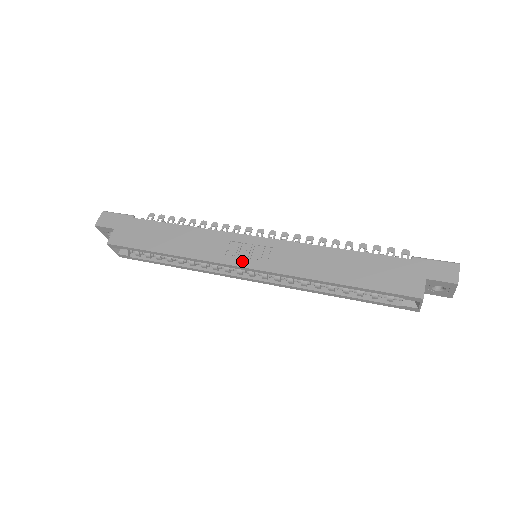
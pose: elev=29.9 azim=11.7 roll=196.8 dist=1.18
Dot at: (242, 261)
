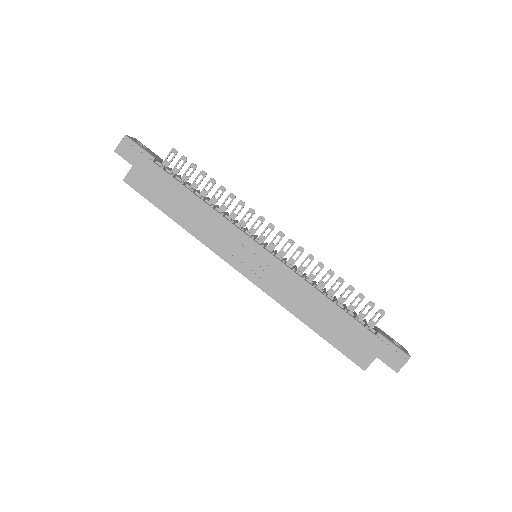
Dot at: (240, 265)
